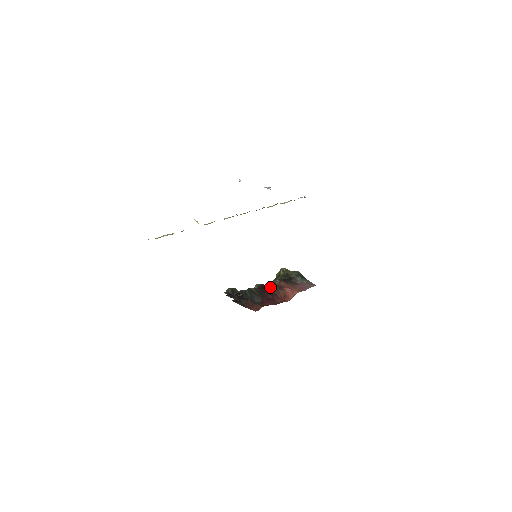
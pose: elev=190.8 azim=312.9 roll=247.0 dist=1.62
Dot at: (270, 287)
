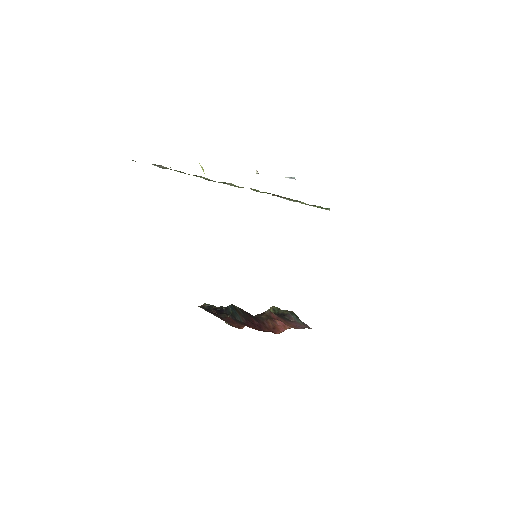
Dot at: (257, 315)
